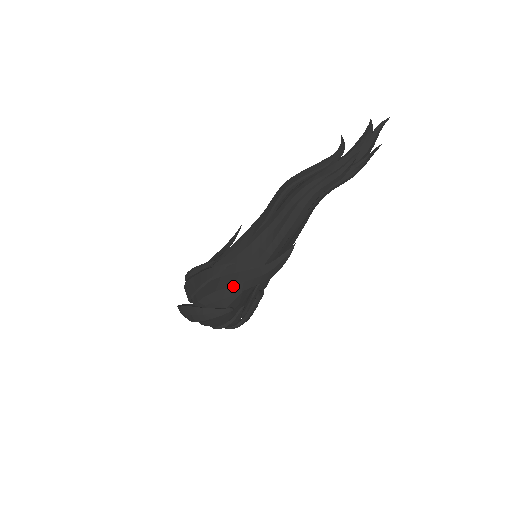
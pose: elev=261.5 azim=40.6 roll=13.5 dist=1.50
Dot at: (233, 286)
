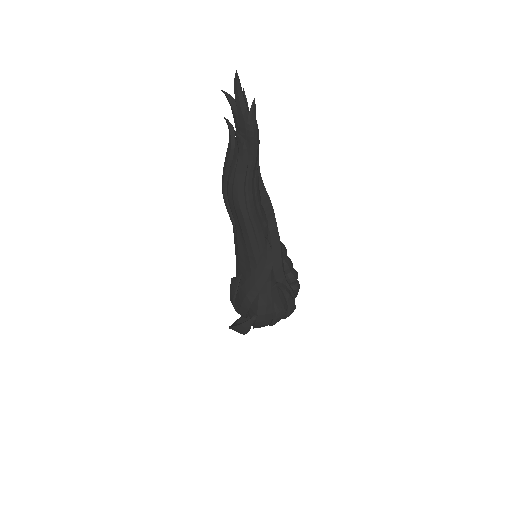
Dot at: (246, 297)
